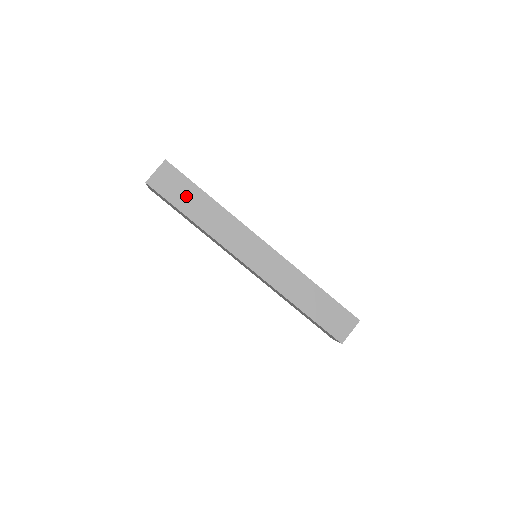
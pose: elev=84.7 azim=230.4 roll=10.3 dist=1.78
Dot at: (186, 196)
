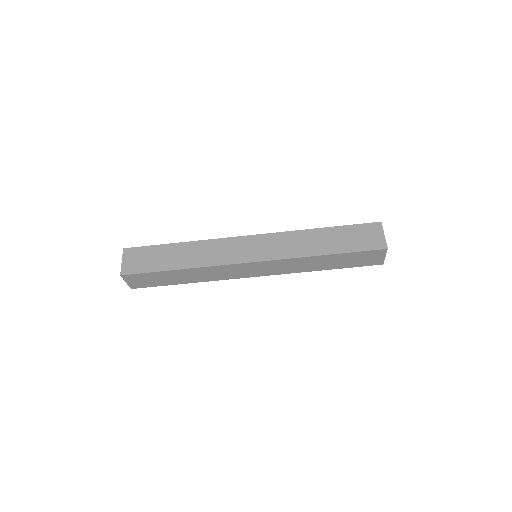
Dot at: (164, 279)
